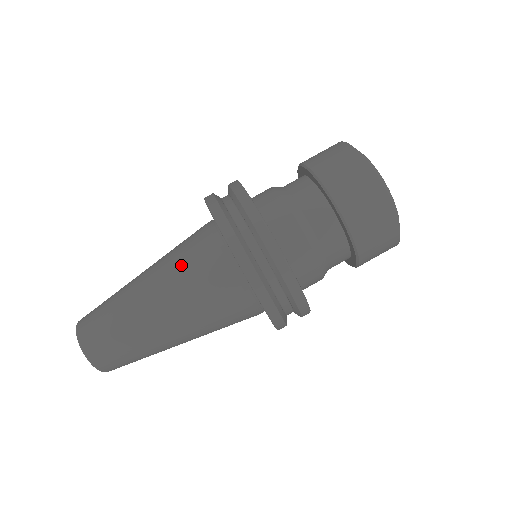
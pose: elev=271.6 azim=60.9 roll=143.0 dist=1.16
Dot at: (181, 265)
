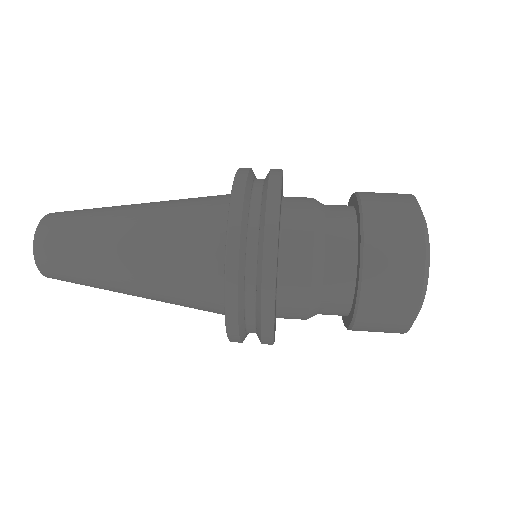
Dot at: occluded
